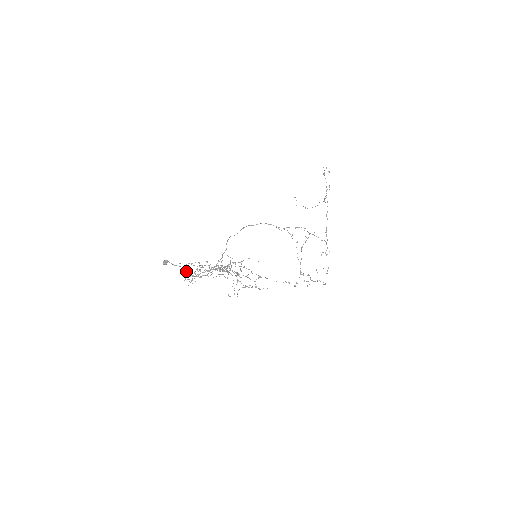
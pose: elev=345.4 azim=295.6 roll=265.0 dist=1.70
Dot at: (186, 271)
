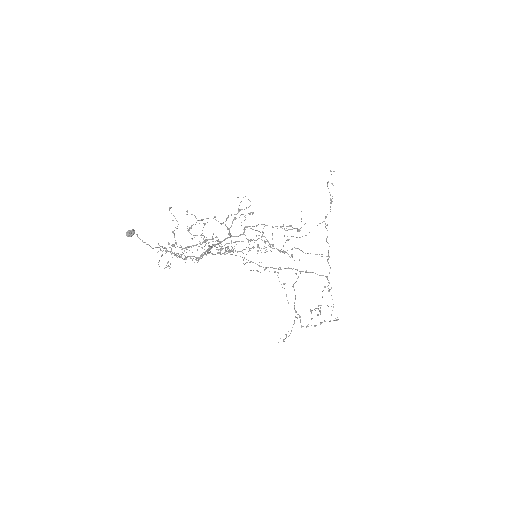
Dot at: occluded
